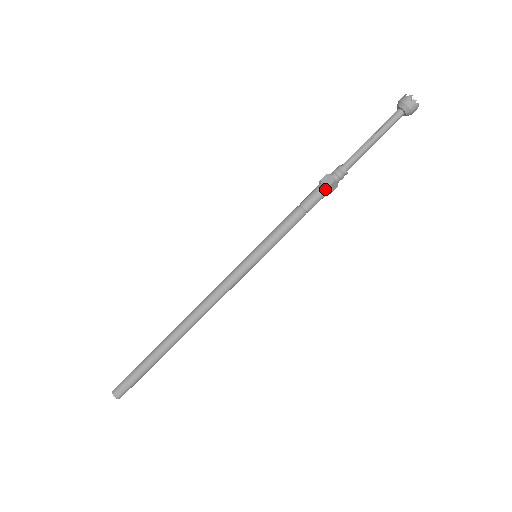
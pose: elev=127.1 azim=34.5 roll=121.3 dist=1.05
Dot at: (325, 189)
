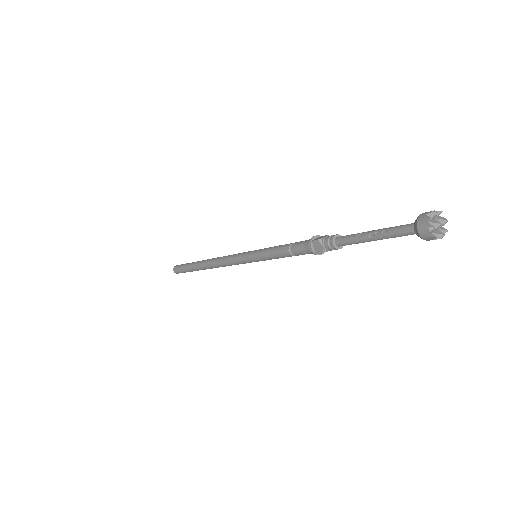
Dot at: (314, 252)
